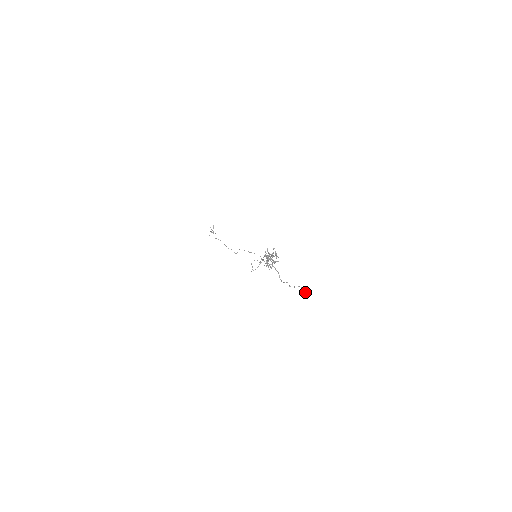
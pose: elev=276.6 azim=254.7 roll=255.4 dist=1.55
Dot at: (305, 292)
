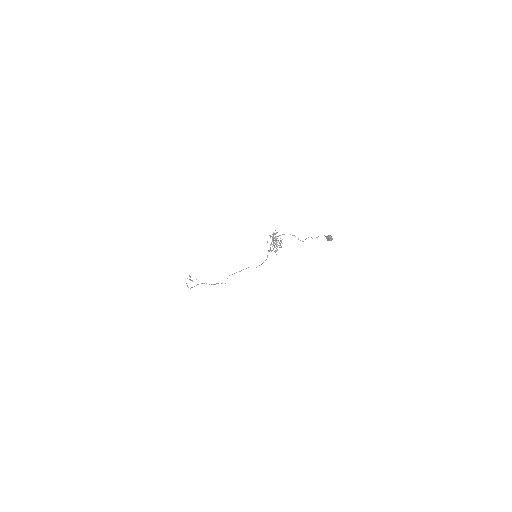
Dot at: (328, 237)
